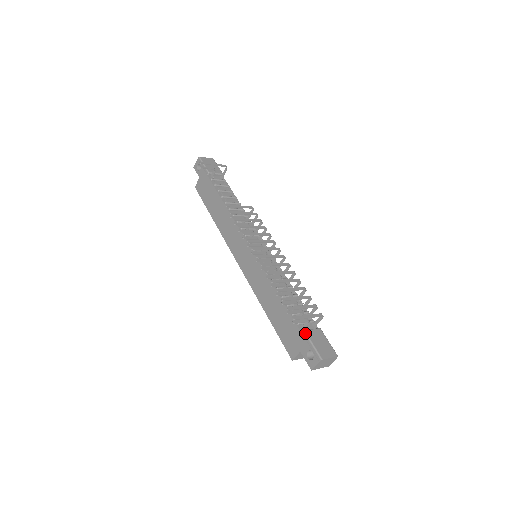
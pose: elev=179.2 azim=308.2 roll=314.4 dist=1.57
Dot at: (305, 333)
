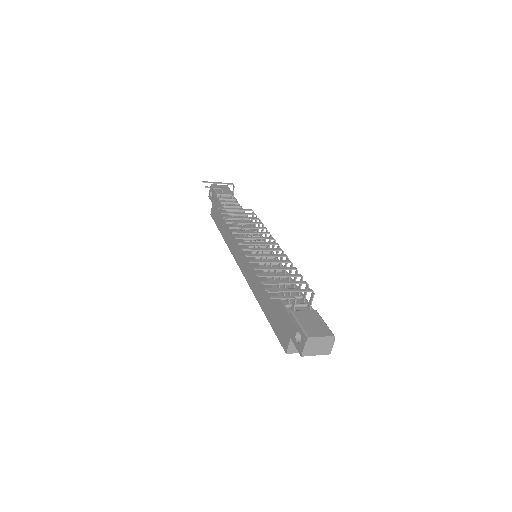
Dot at: (292, 313)
